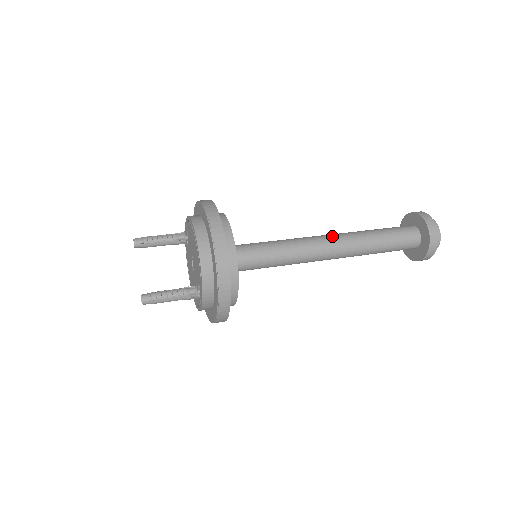
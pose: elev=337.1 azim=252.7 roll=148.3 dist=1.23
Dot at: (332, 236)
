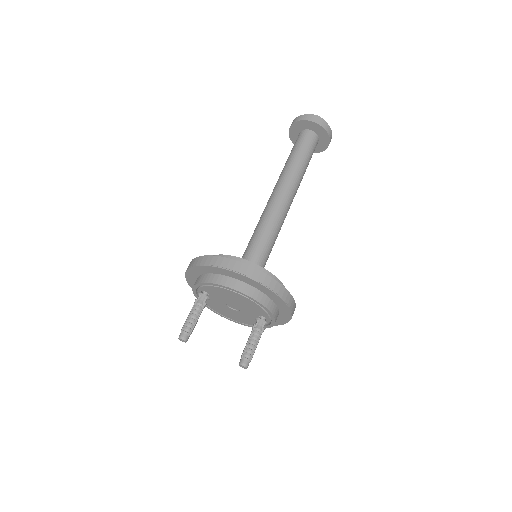
Dot at: (280, 191)
